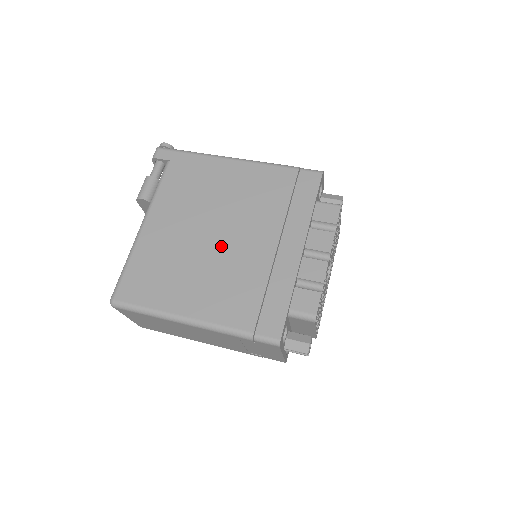
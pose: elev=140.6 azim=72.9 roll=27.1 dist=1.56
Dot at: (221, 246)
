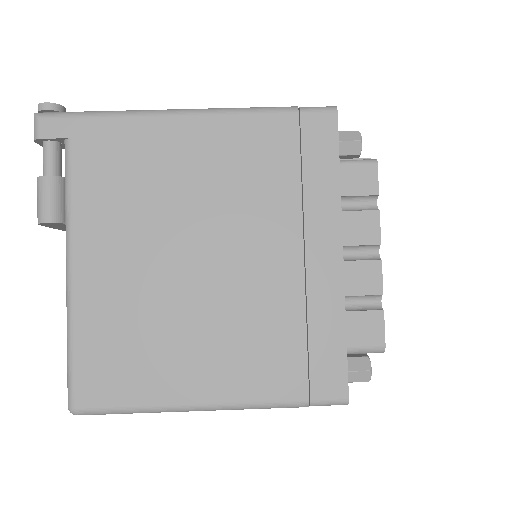
Dot at: (215, 277)
